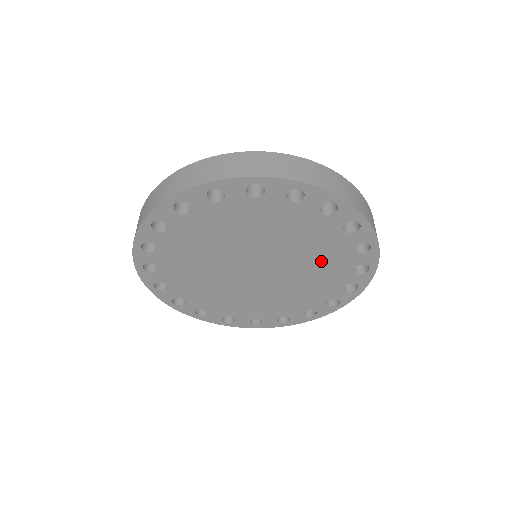
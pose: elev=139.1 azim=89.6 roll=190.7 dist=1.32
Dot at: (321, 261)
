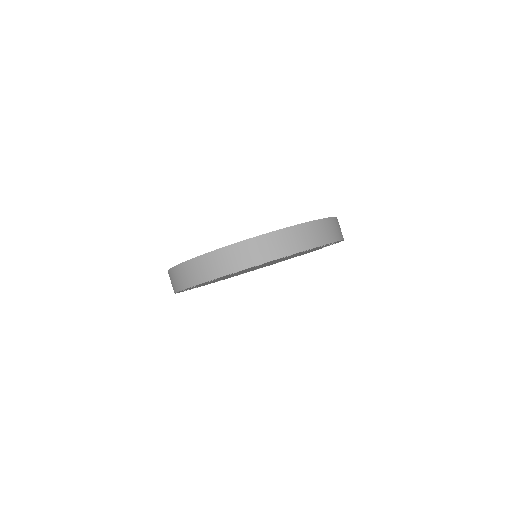
Dot at: occluded
